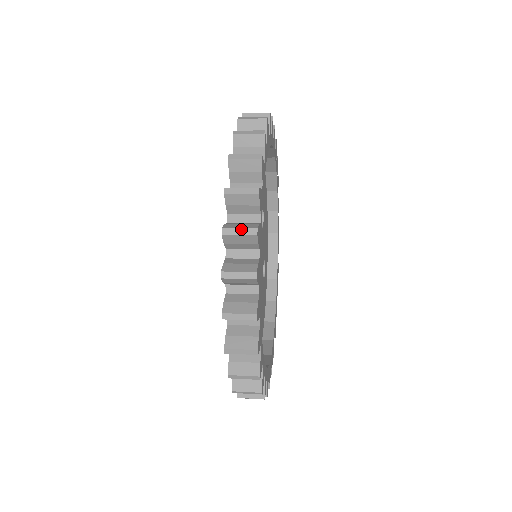
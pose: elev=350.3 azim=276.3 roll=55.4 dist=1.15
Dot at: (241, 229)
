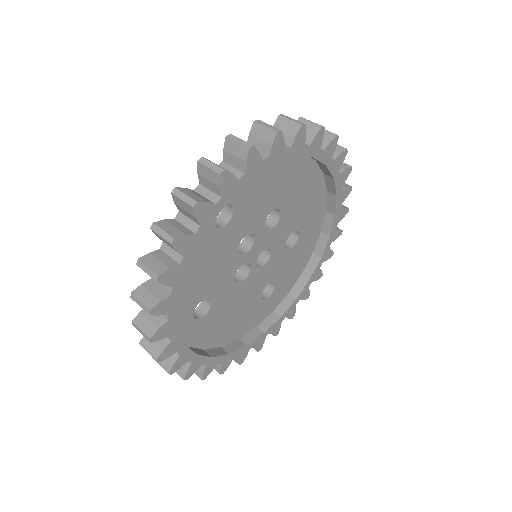
Dot at: (213, 164)
